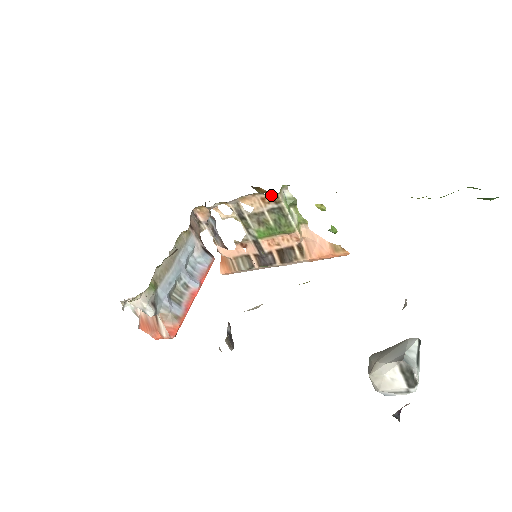
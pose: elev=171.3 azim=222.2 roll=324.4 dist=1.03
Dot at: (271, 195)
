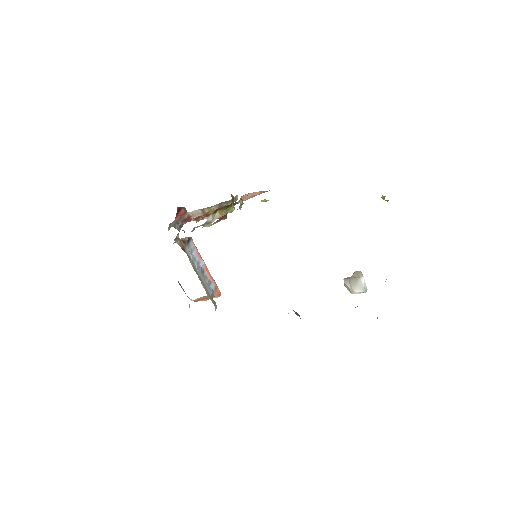
Dot at: occluded
